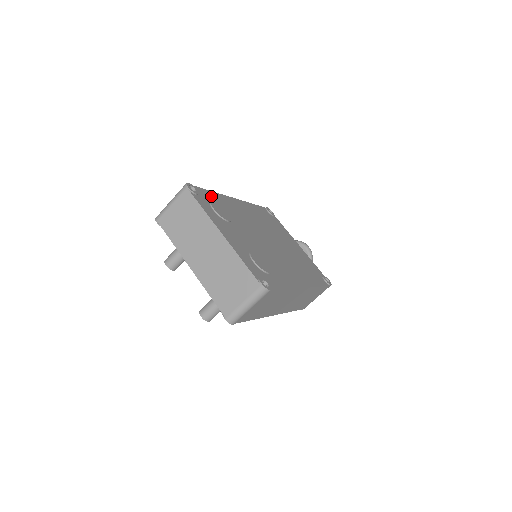
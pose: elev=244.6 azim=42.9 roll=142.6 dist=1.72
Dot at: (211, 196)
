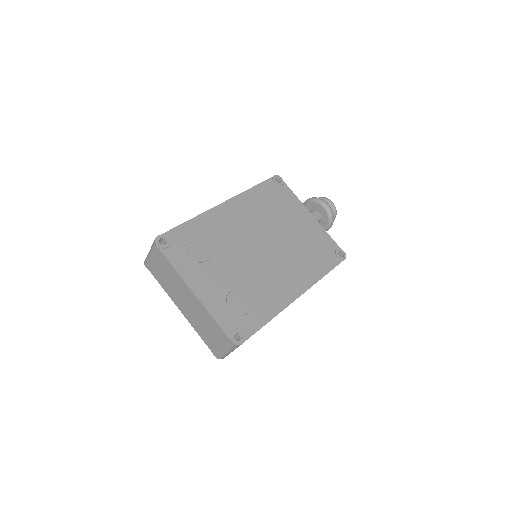
Dot at: (188, 230)
